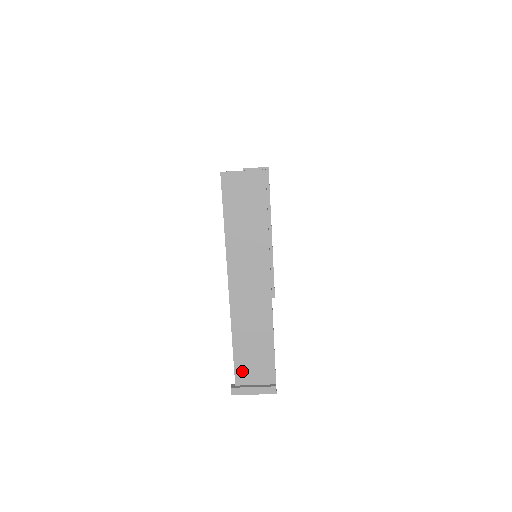
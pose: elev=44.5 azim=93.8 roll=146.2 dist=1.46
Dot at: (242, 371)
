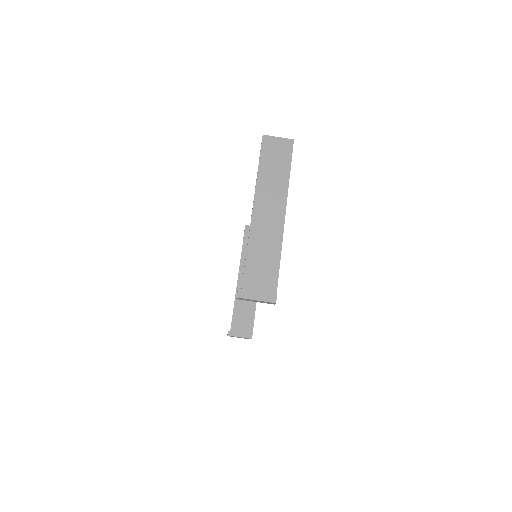
Dot at: (249, 280)
